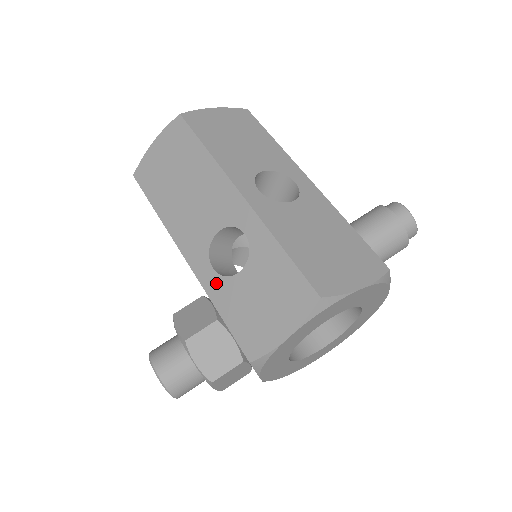
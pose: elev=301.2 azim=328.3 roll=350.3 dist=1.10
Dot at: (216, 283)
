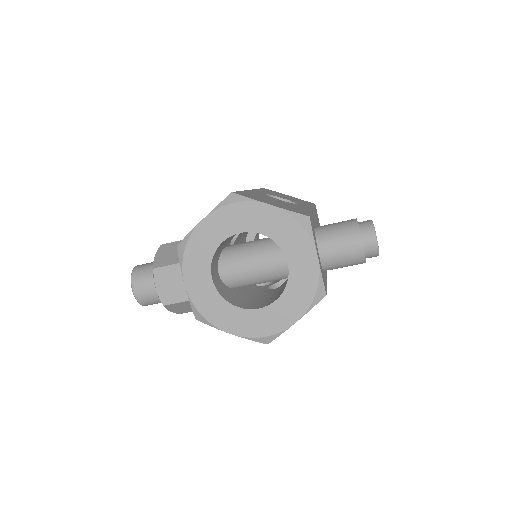
Dot at: occluded
